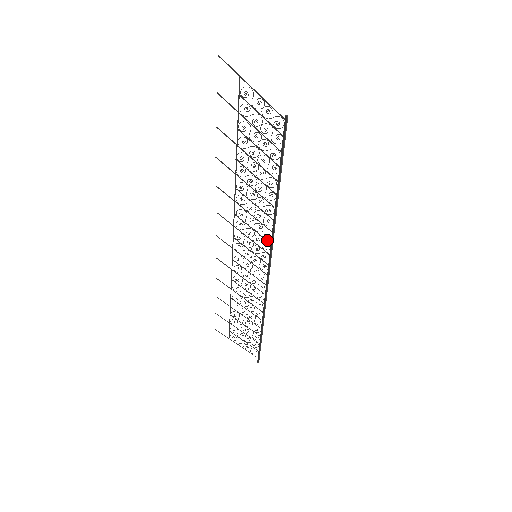
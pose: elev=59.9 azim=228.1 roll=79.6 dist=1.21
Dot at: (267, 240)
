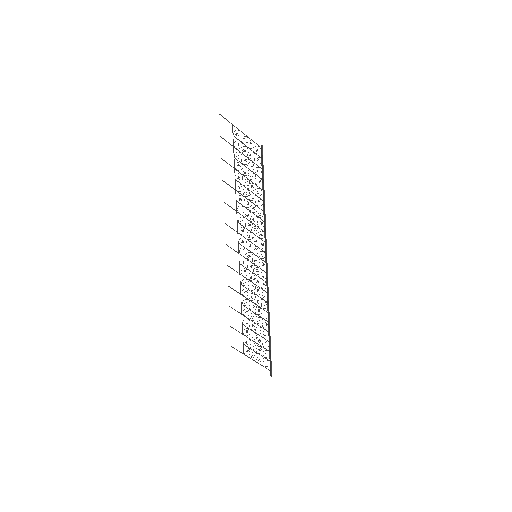
Dot at: (262, 240)
